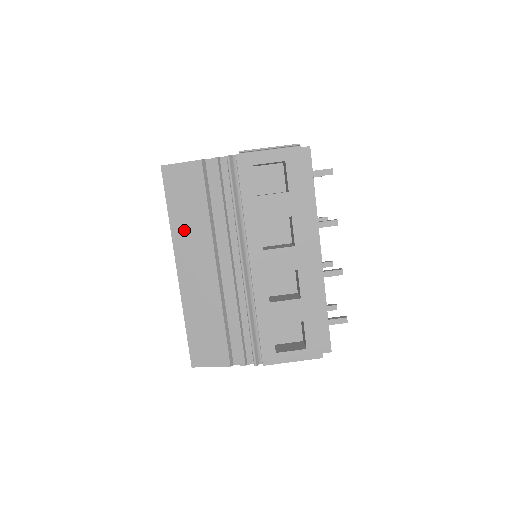
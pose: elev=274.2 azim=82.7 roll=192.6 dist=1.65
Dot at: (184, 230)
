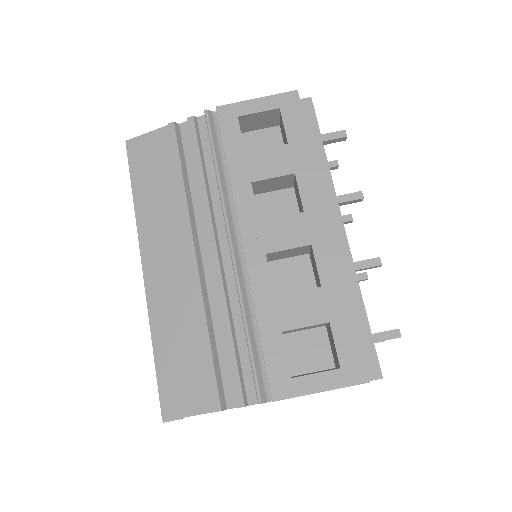
Dot at: (153, 213)
